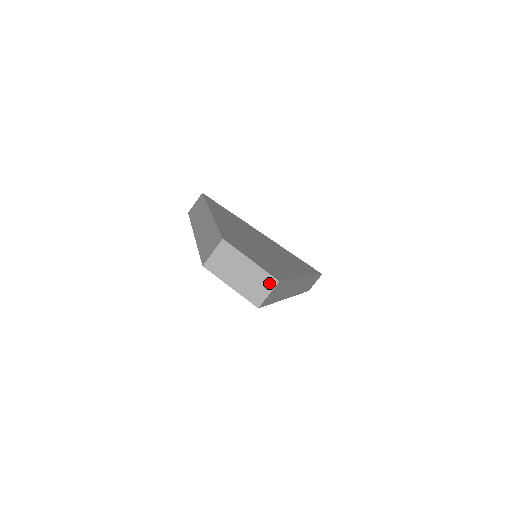
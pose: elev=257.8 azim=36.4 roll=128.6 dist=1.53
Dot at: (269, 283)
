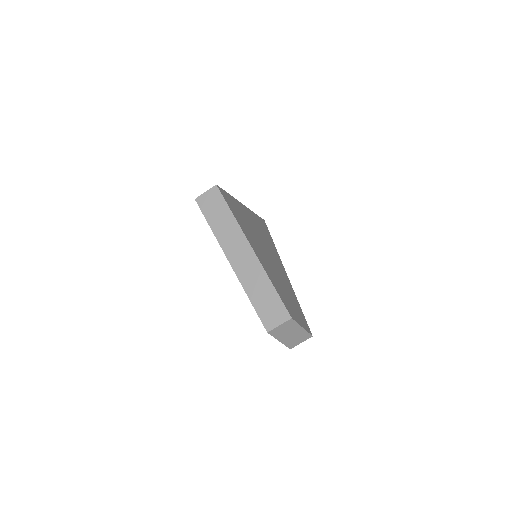
Dot at: (306, 338)
